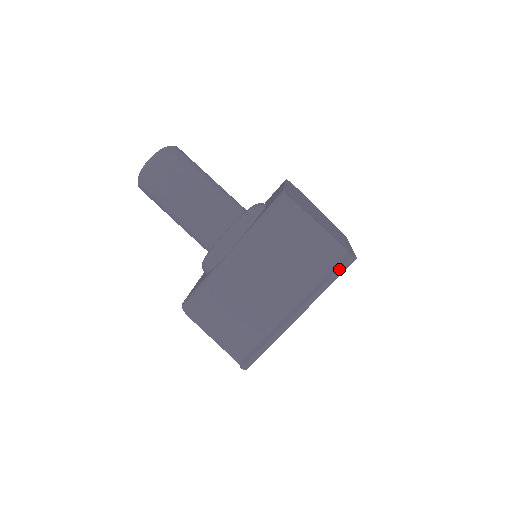
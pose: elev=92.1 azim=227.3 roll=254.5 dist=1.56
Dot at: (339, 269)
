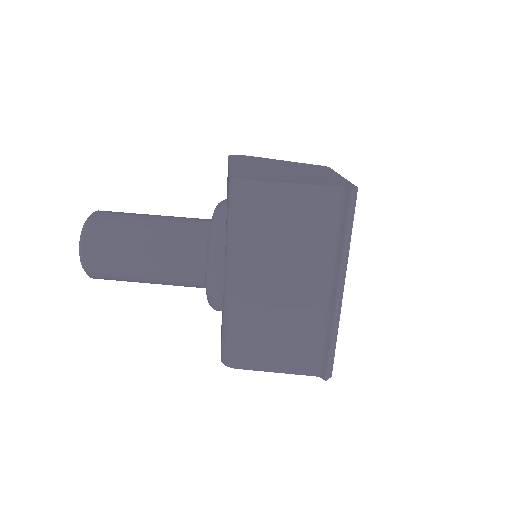
Dot at: (348, 213)
